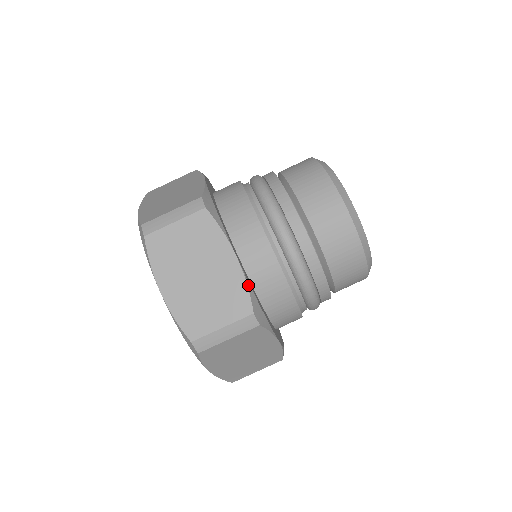
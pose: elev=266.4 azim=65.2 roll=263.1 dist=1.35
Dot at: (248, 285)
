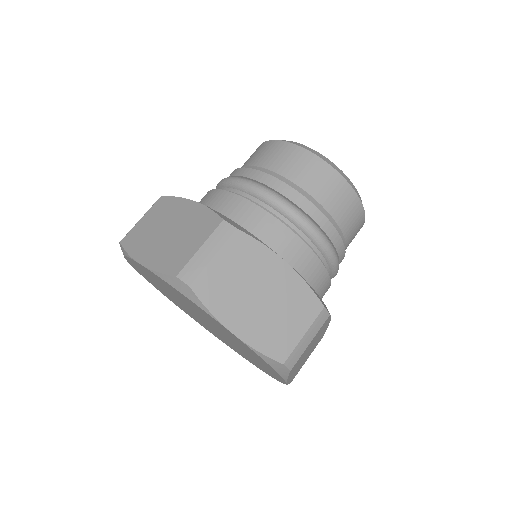
Dot at: (307, 284)
